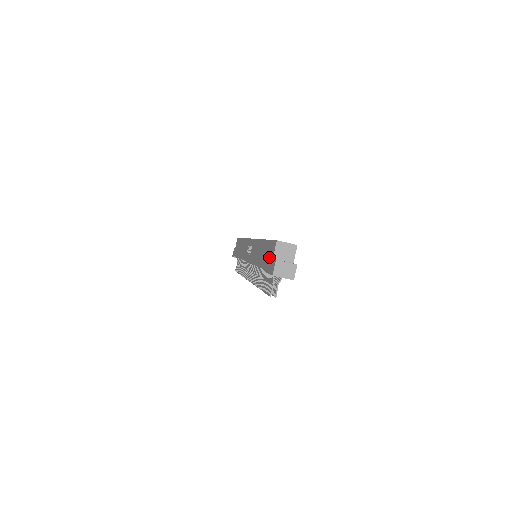
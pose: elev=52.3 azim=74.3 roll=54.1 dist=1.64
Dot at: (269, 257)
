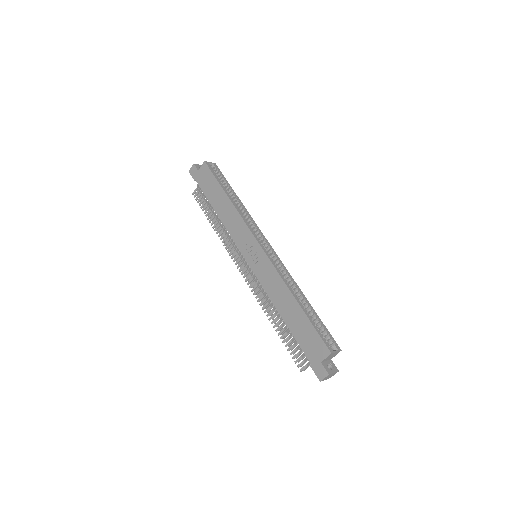
Dot at: (313, 350)
